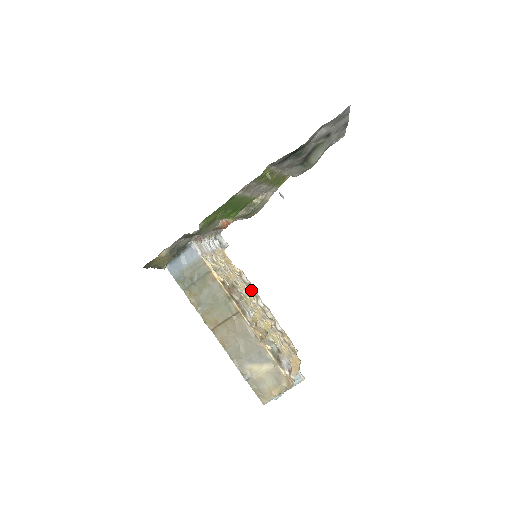
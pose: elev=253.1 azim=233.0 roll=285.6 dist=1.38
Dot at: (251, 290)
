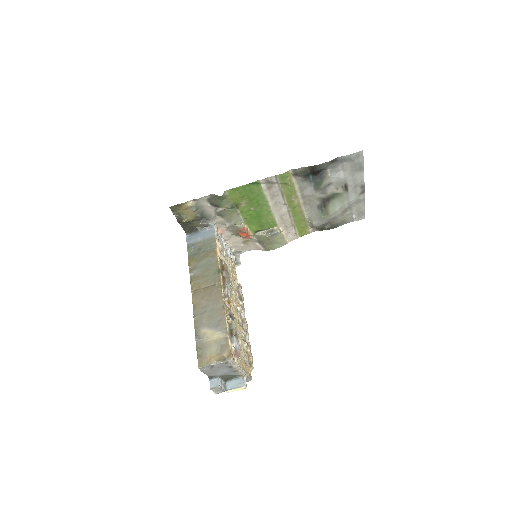
Dot at: (240, 300)
